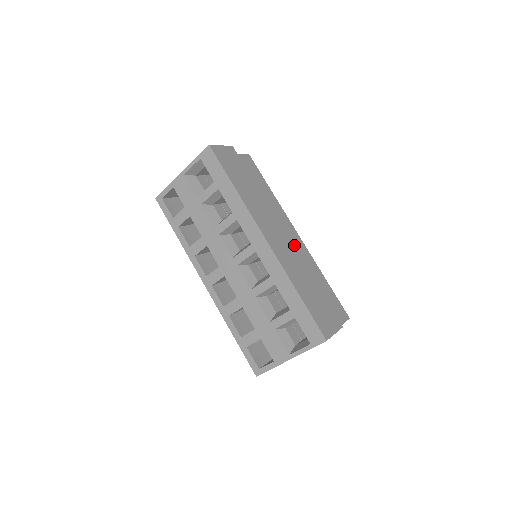
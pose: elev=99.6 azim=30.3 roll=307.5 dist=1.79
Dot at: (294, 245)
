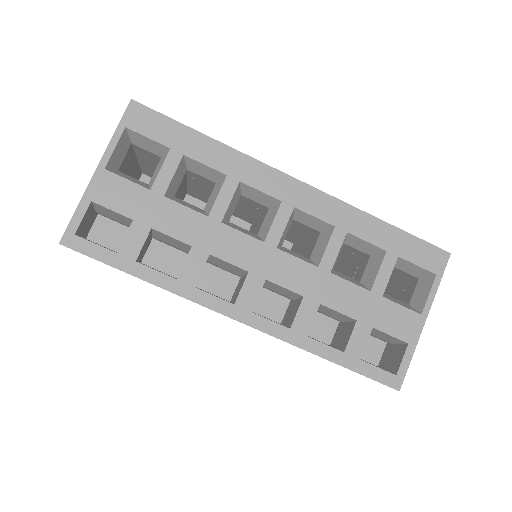
Dot at: occluded
